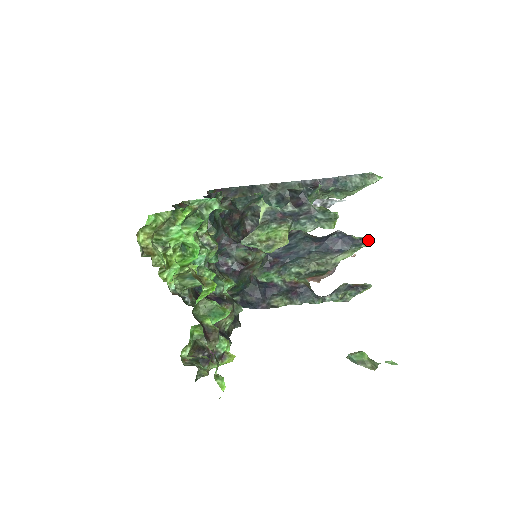
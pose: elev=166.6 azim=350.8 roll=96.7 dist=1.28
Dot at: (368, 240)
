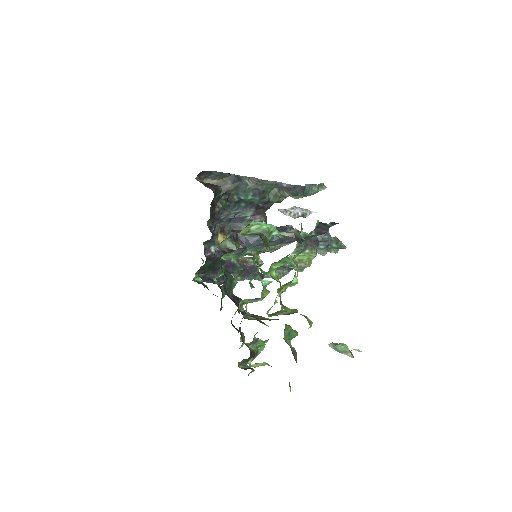
Dot at: occluded
